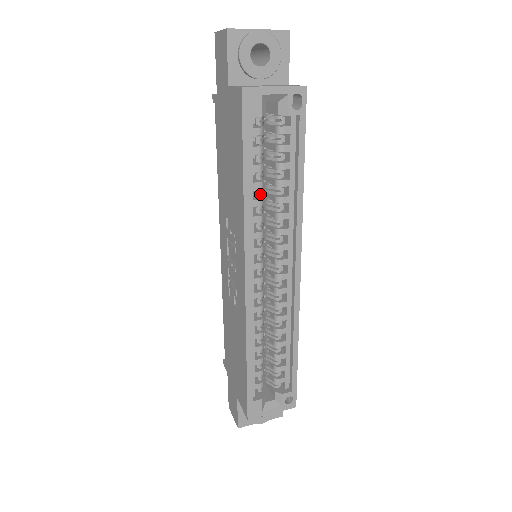
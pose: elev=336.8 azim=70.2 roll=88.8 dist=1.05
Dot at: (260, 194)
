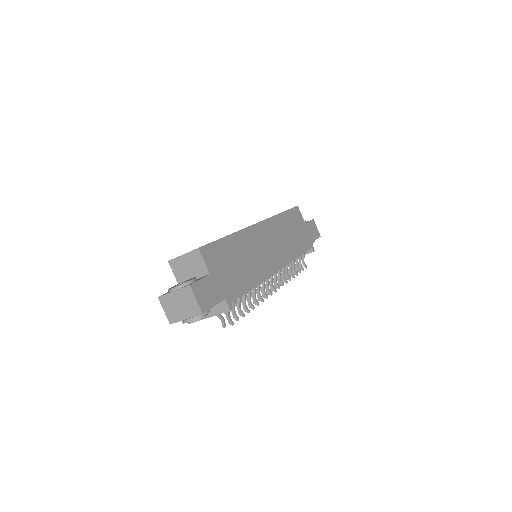
Dot at: occluded
